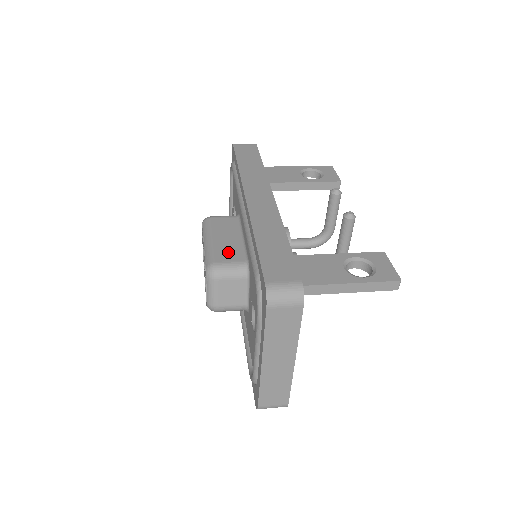
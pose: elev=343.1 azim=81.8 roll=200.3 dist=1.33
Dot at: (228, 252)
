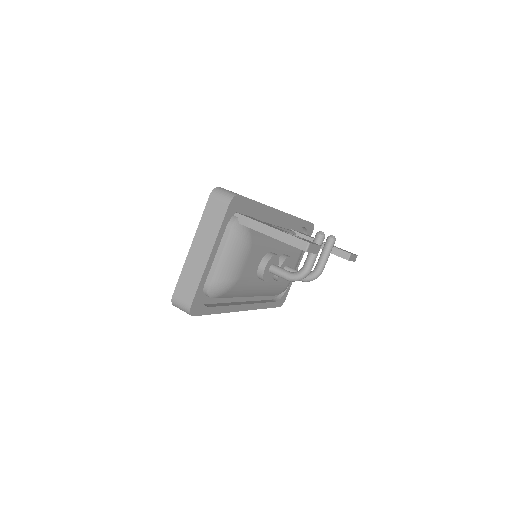
Dot at: occluded
